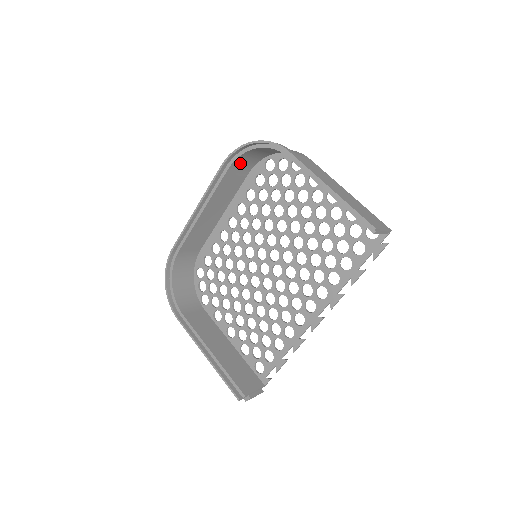
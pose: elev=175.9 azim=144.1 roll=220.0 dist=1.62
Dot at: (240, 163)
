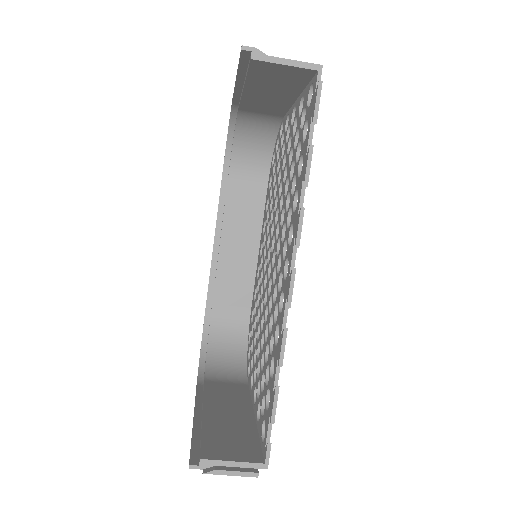
Dot at: (242, 171)
